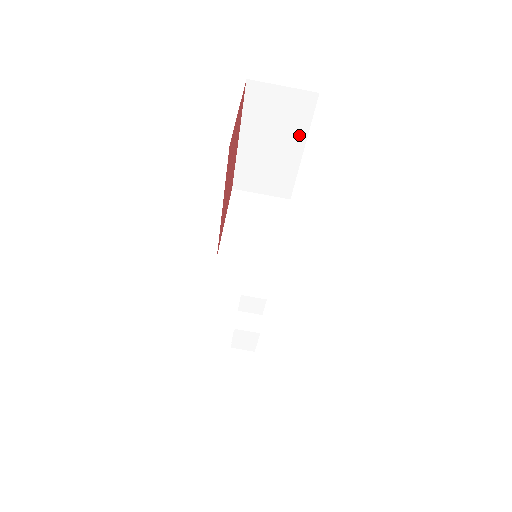
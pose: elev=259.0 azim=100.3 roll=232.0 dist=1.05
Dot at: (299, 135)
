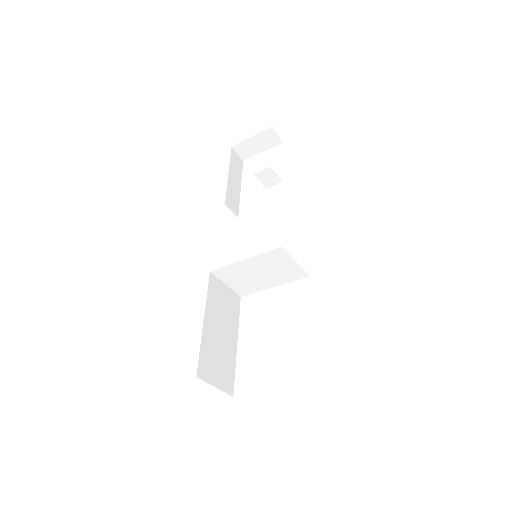
Dot at: occluded
